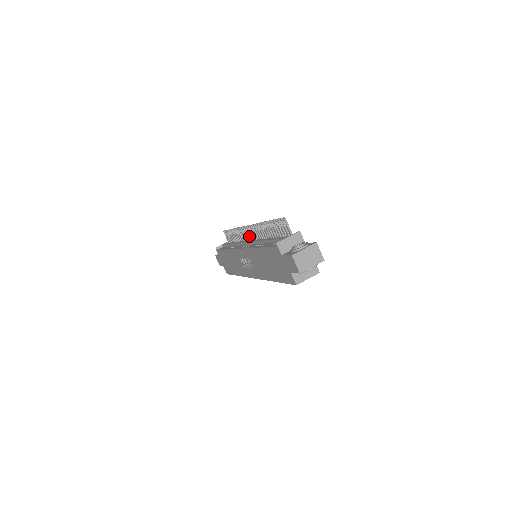
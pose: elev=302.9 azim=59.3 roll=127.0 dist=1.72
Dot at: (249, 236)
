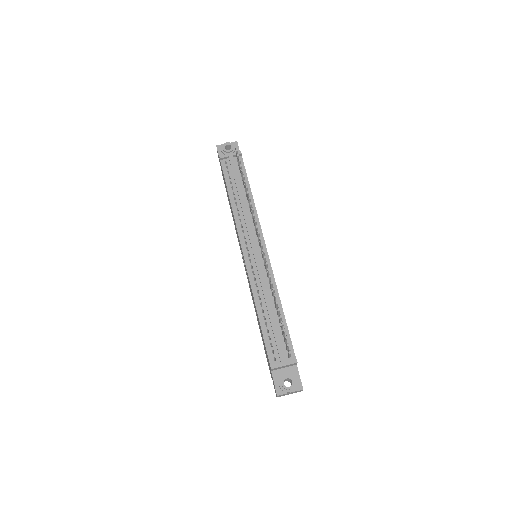
Dot at: (258, 239)
